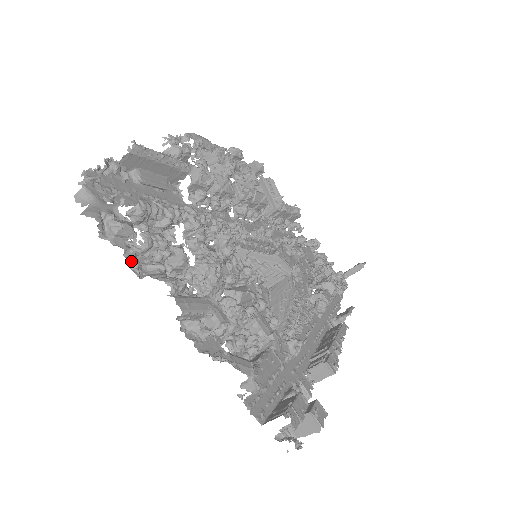
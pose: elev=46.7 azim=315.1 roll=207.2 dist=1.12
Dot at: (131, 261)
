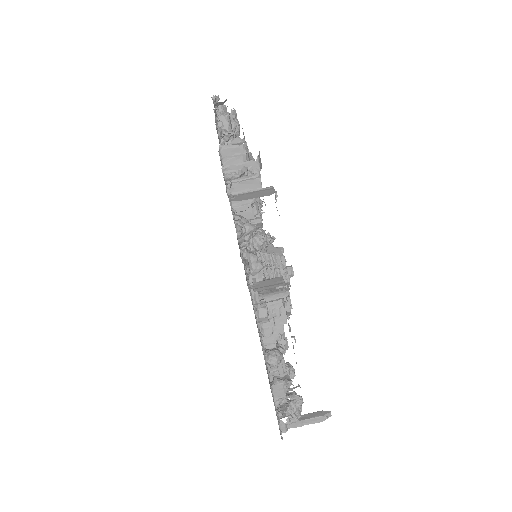
Dot at: (219, 104)
